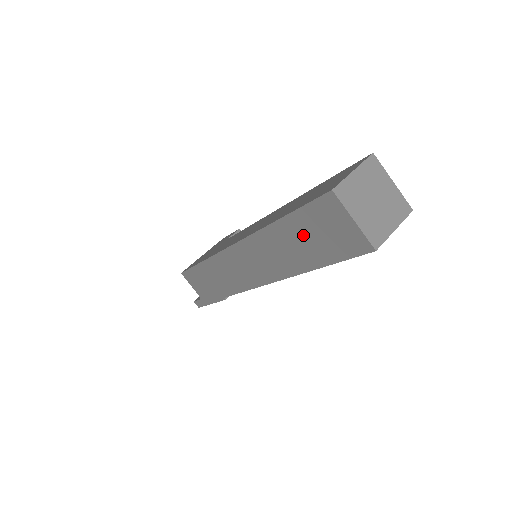
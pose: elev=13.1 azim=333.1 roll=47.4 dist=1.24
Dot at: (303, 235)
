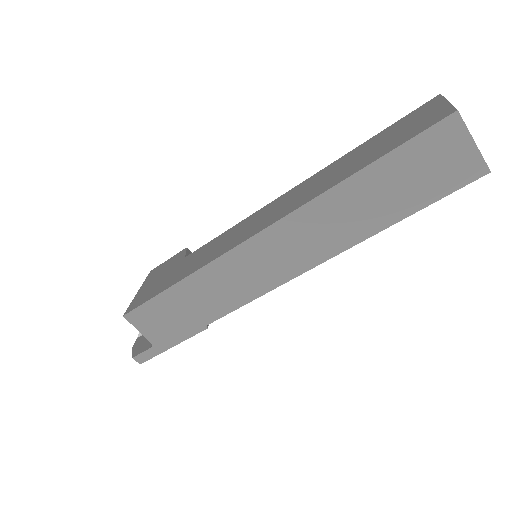
Dot at: (393, 181)
